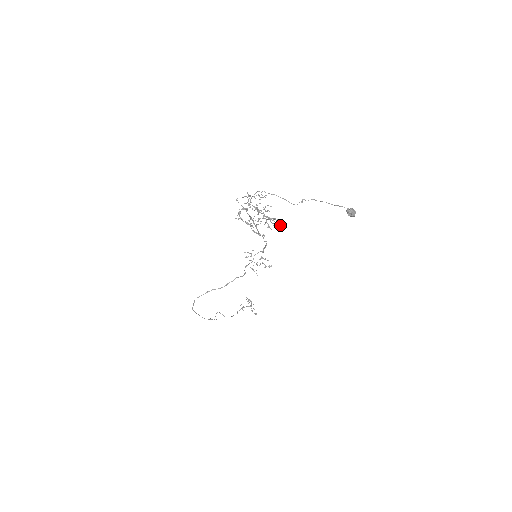
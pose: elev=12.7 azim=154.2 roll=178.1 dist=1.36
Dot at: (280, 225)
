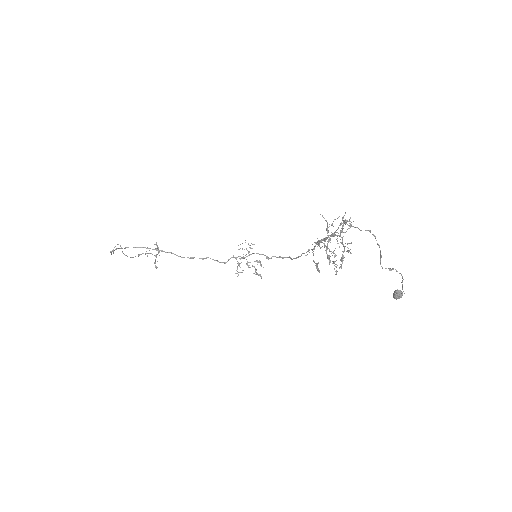
Dot at: occluded
